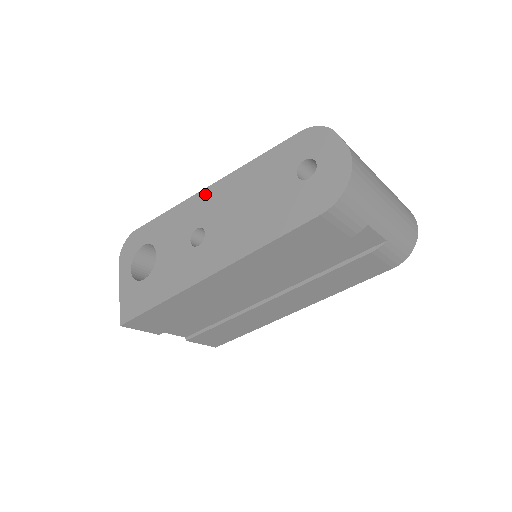
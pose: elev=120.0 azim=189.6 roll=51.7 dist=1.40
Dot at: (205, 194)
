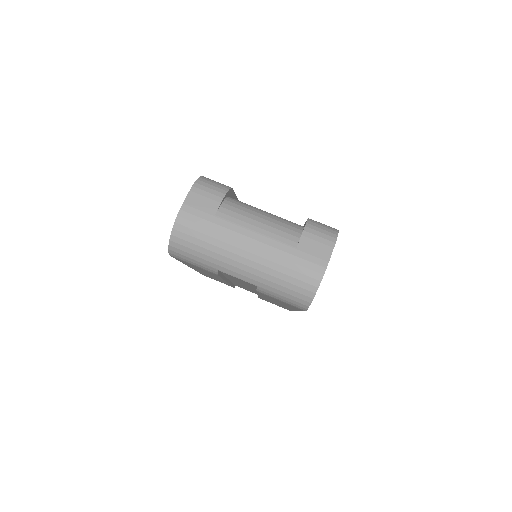
Dot at: occluded
